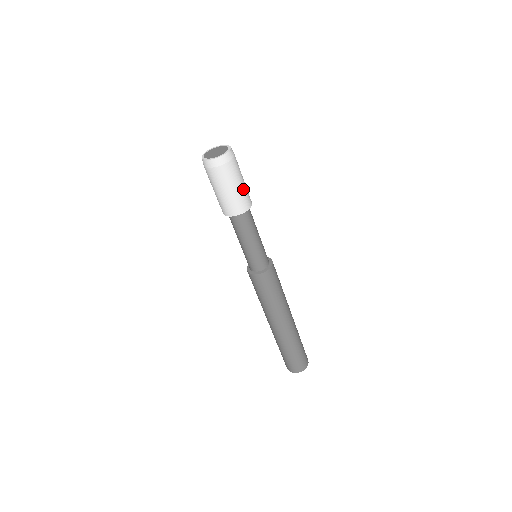
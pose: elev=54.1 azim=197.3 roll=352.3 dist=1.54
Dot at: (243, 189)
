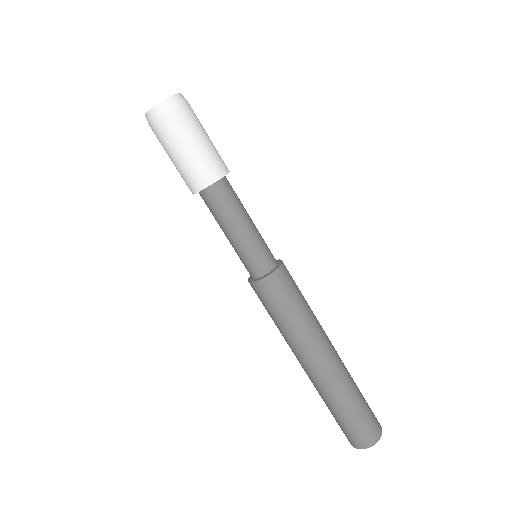
Dot at: occluded
